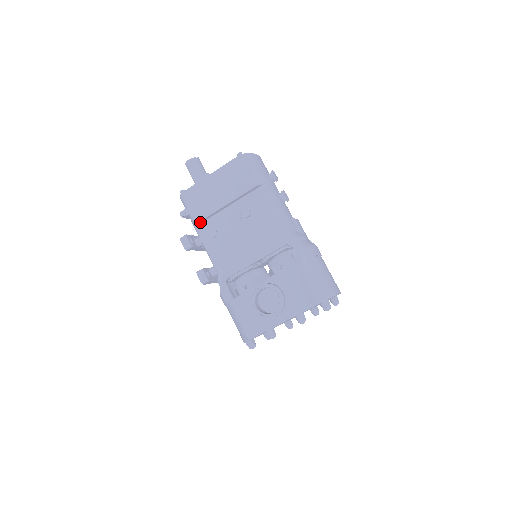
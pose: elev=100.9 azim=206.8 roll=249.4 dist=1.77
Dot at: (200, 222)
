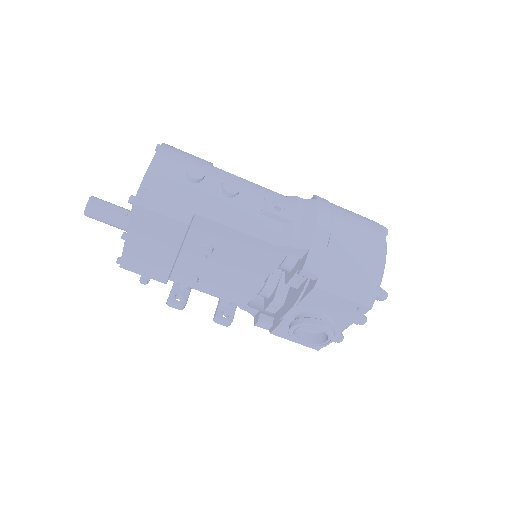
Dot at: occluded
